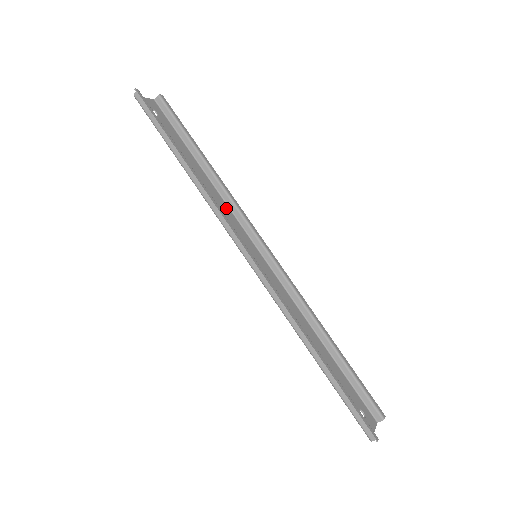
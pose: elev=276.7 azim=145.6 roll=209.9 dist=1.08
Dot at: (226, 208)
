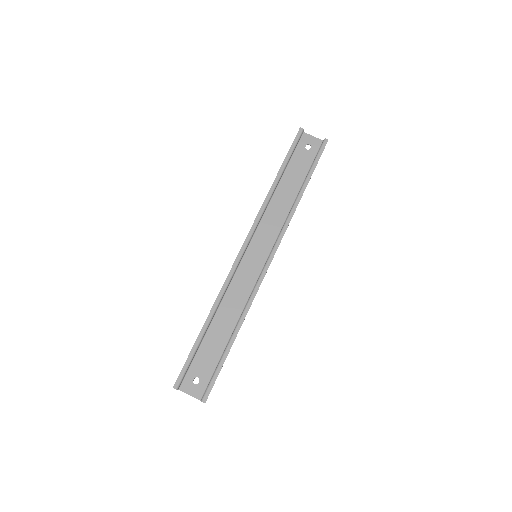
Dot at: (280, 222)
